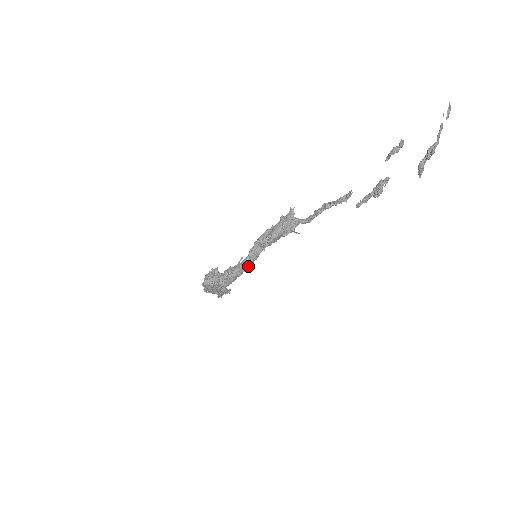
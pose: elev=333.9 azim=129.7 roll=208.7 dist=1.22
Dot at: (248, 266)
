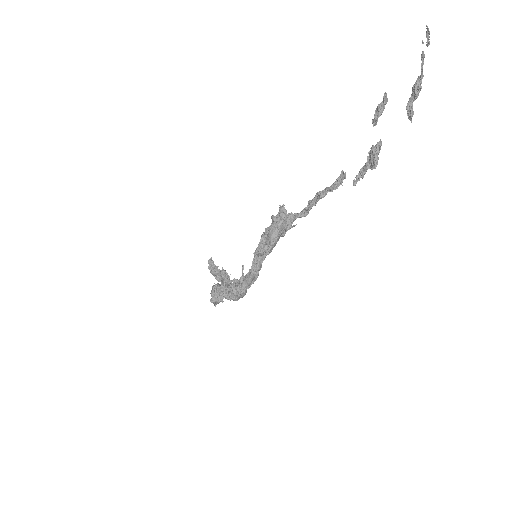
Dot at: (255, 278)
